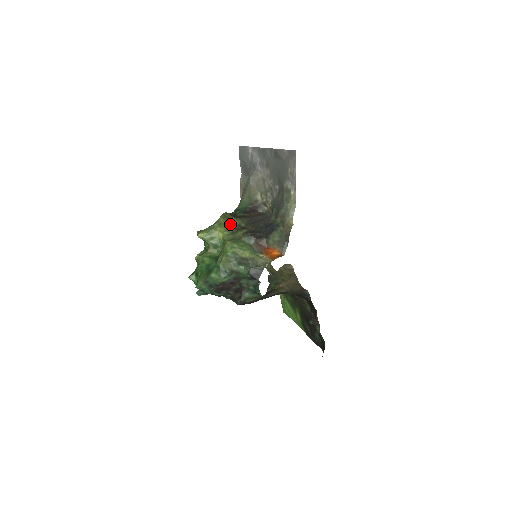
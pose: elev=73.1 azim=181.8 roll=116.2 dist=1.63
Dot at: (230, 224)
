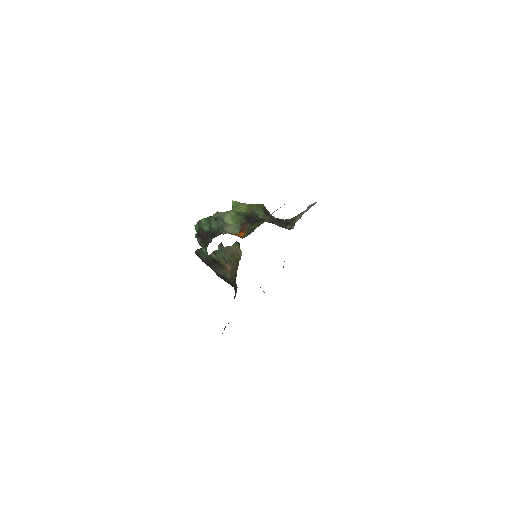
Dot at: (254, 209)
